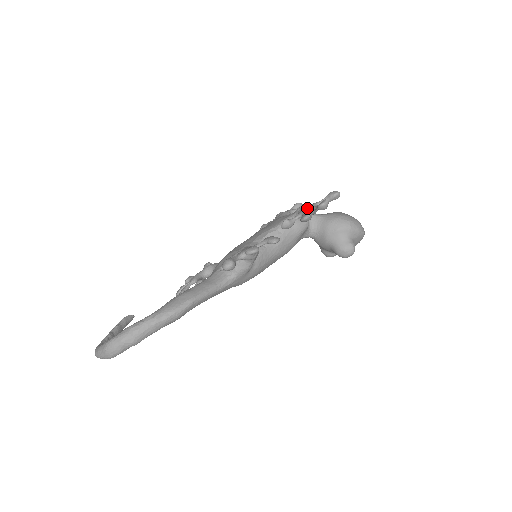
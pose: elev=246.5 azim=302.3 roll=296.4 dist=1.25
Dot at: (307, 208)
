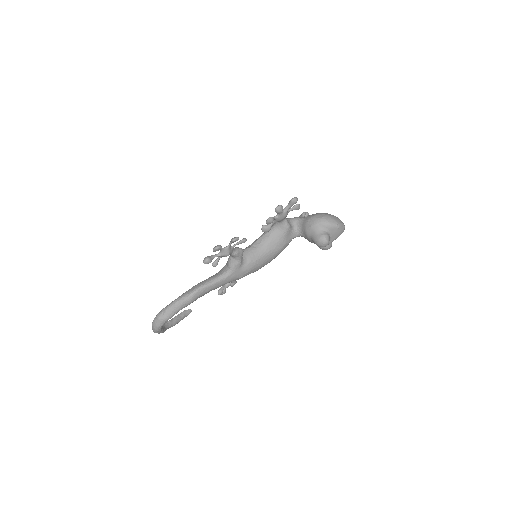
Dot at: occluded
